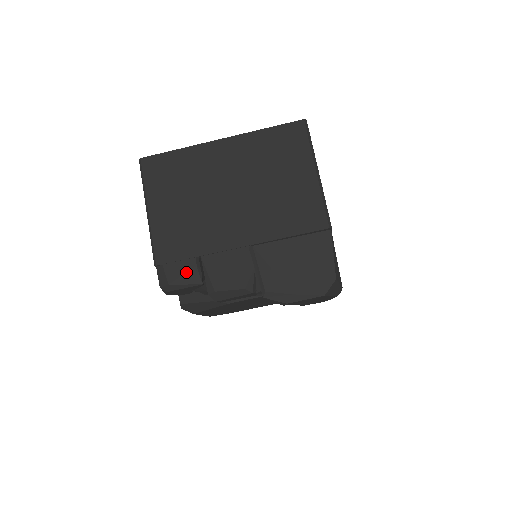
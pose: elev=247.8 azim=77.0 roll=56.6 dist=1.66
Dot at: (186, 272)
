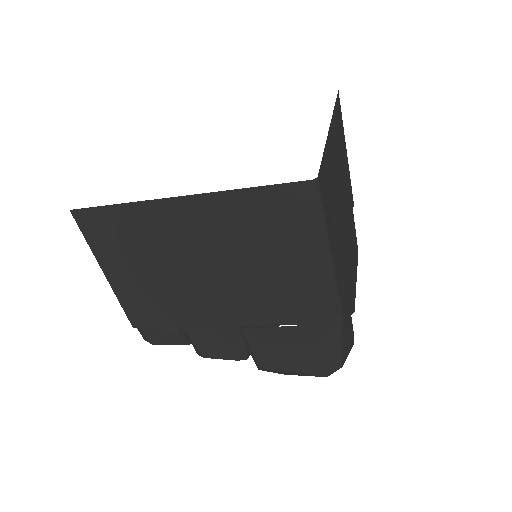
Dot at: (169, 338)
